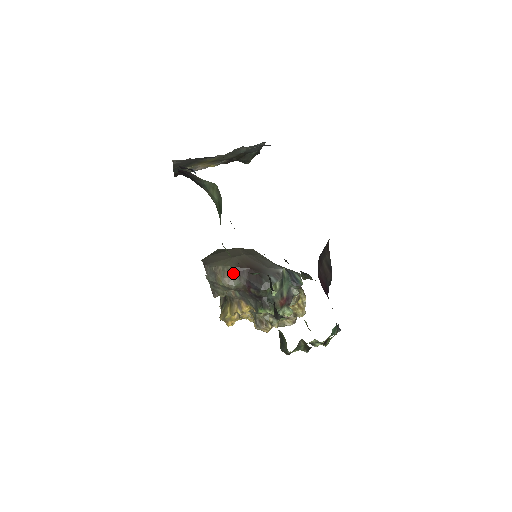
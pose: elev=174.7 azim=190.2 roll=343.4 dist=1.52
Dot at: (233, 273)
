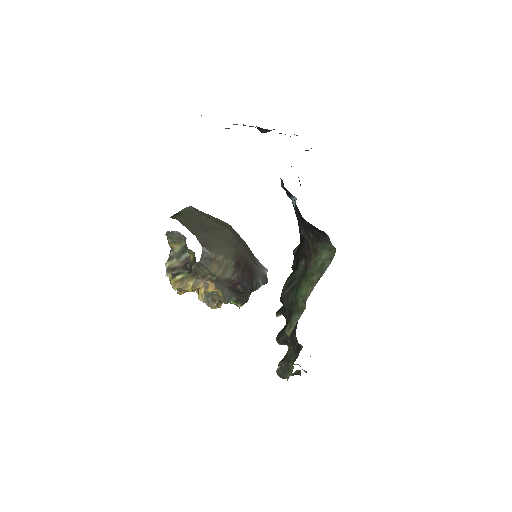
Dot at: (230, 267)
